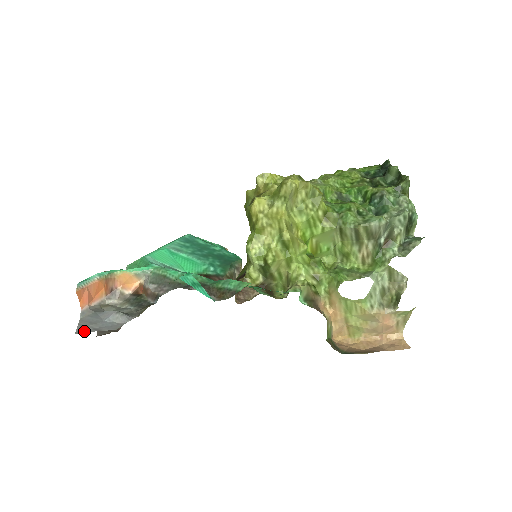
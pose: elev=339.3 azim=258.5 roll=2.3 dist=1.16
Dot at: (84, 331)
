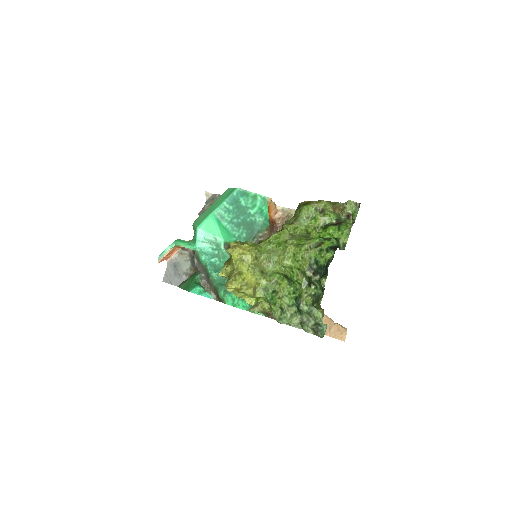
Dot at: (166, 281)
